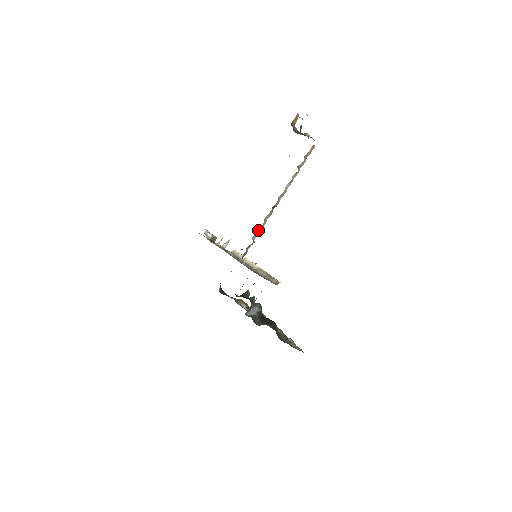
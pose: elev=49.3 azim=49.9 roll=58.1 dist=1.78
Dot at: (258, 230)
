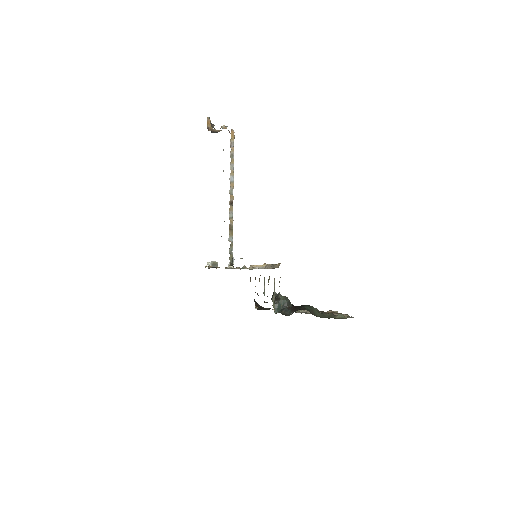
Dot at: (229, 230)
